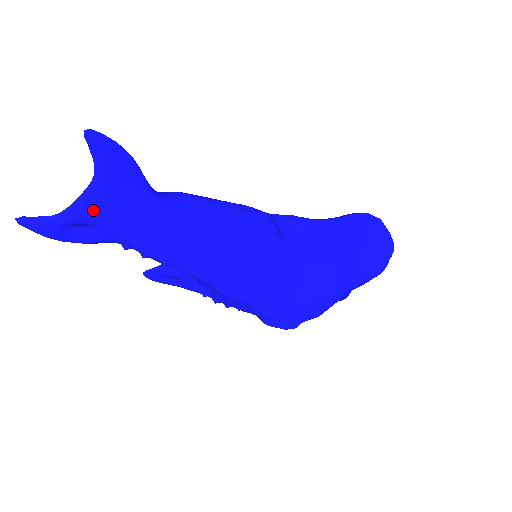
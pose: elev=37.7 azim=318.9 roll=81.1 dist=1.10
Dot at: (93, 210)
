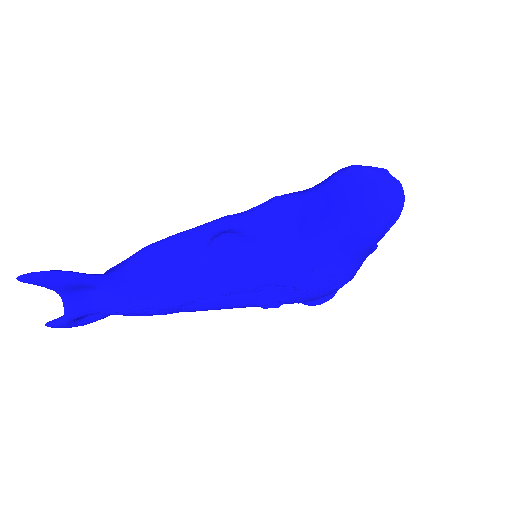
Dot at: (79, 311)
